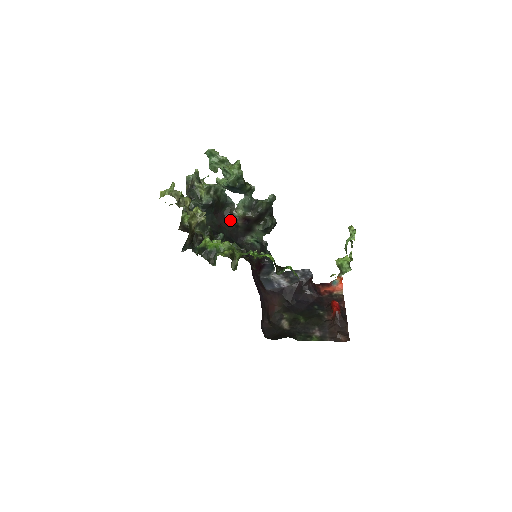
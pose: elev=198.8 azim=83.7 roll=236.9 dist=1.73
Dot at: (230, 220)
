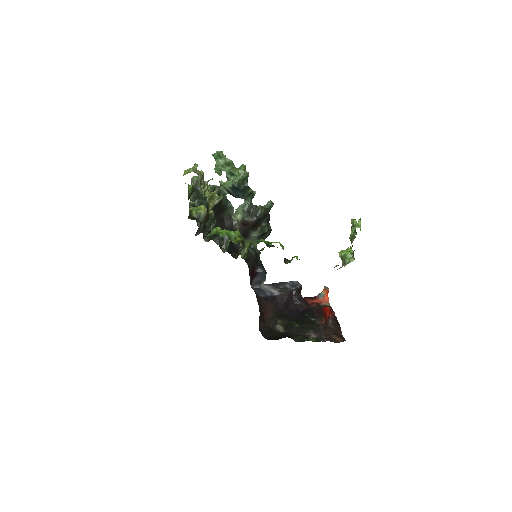
Dot at: (229, 224)
